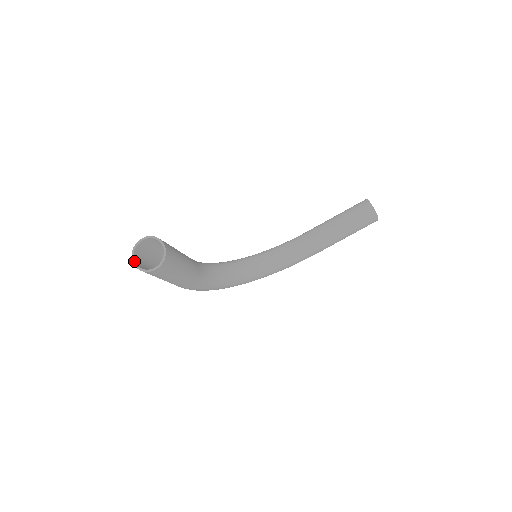
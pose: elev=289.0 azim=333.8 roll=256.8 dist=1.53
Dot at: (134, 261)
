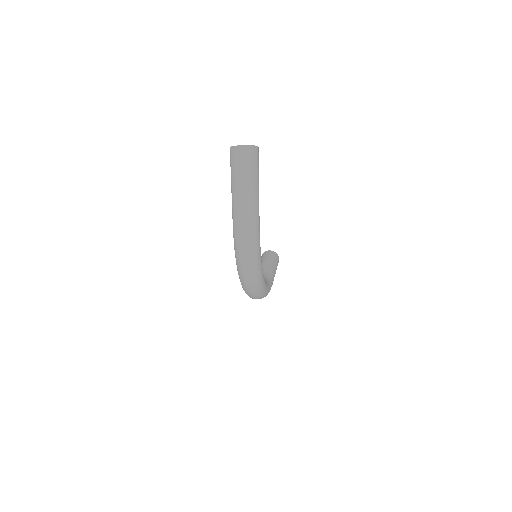
Dot at: (241, 149)
